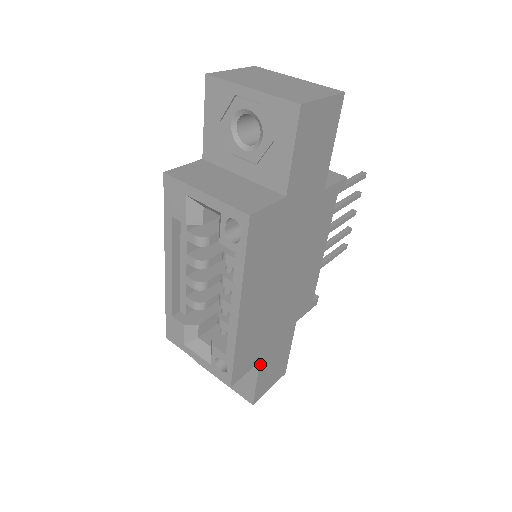
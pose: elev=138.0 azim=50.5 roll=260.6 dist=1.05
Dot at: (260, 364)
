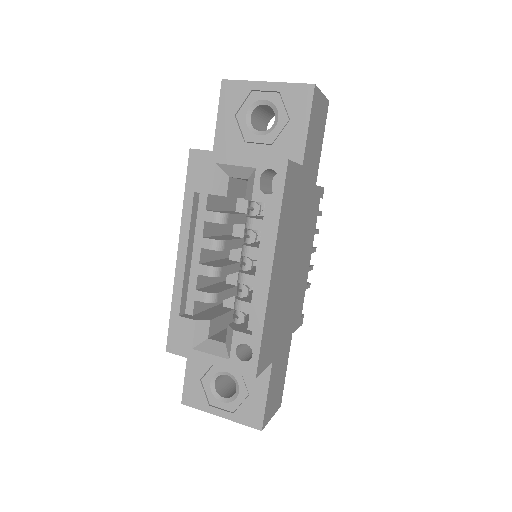
Dot at: (271, 368)
